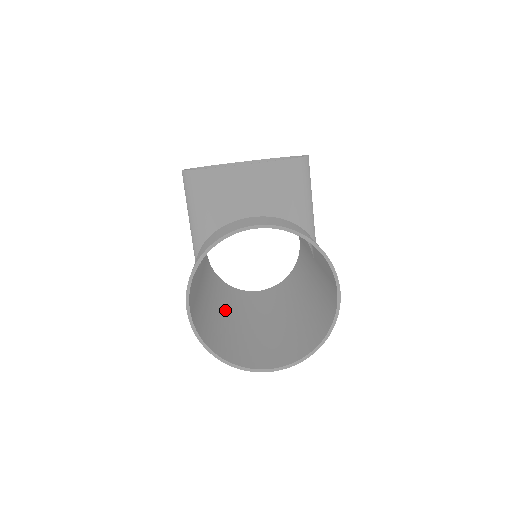
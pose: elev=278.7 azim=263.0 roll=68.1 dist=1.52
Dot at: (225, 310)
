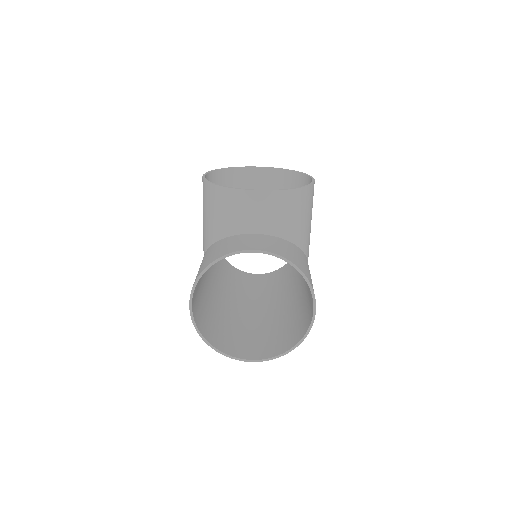
Dot at: (223, 294)
